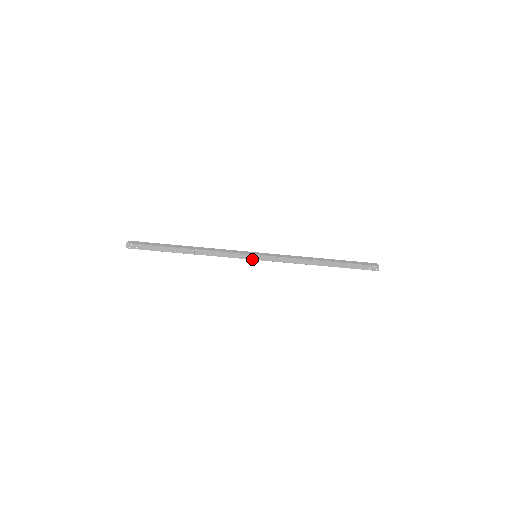
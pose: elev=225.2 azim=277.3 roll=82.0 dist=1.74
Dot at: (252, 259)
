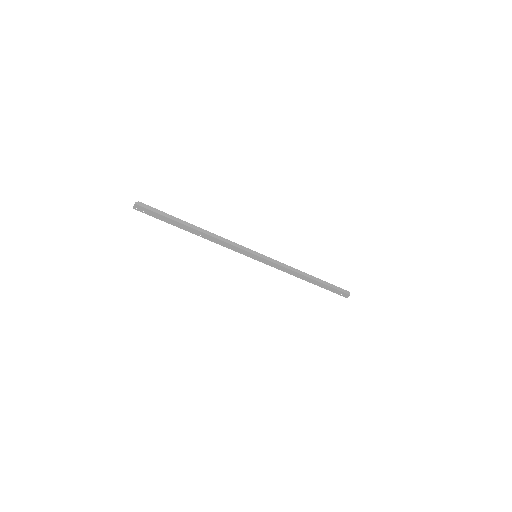
Dot at: (251, 257)
